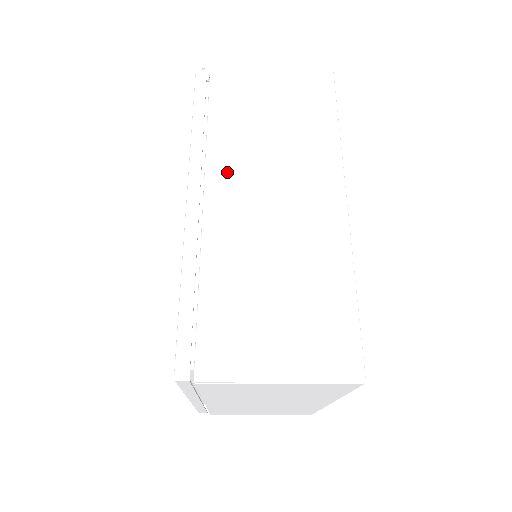
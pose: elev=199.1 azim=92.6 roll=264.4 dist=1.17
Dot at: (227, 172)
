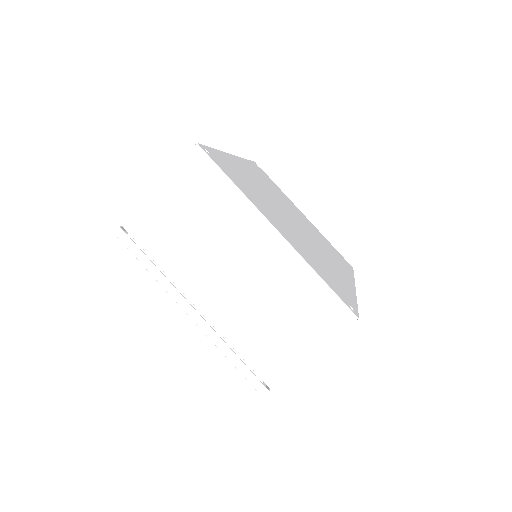
Dot at: occluded
